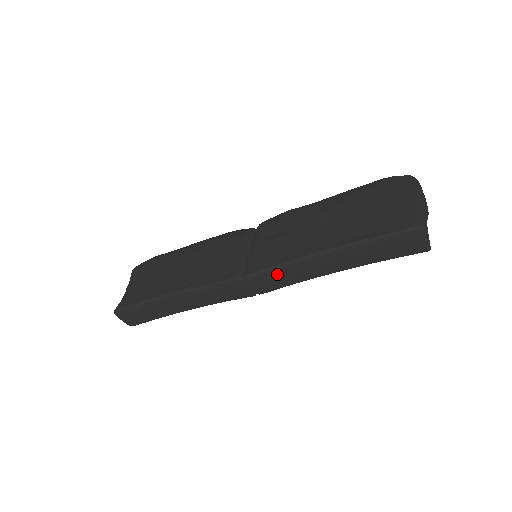
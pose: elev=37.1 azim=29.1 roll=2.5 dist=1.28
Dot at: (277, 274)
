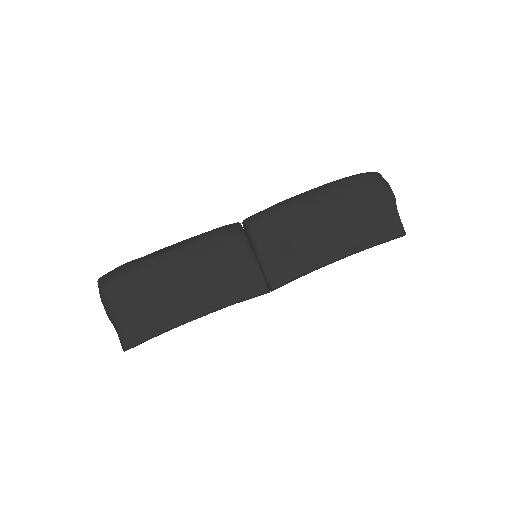
Dot at: occluded
